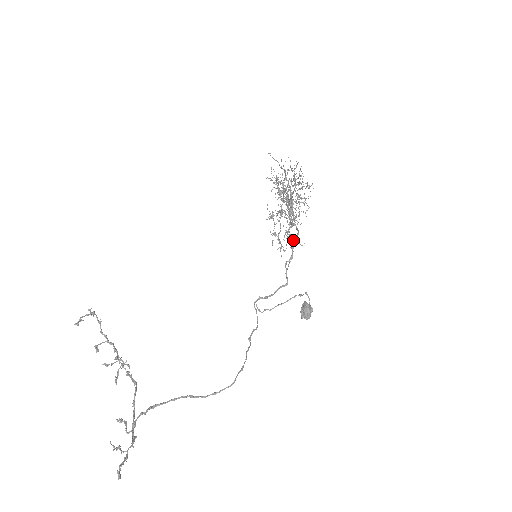
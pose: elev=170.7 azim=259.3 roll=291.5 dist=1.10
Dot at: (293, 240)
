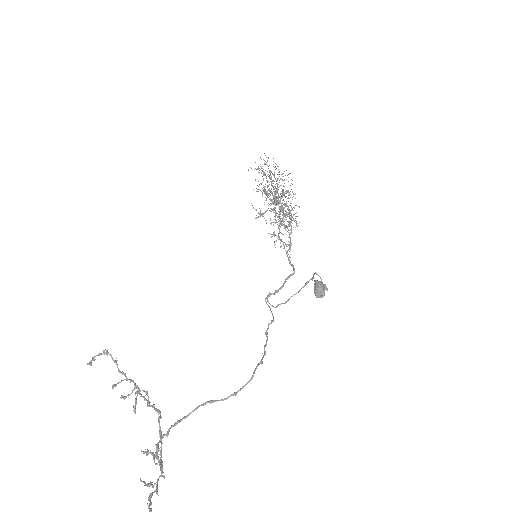
Dot at: (285, 226)
